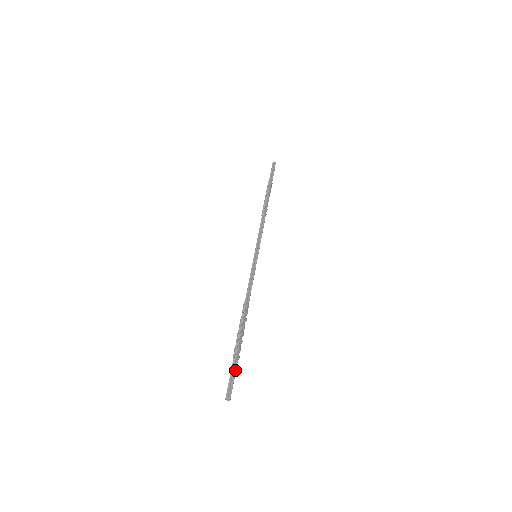
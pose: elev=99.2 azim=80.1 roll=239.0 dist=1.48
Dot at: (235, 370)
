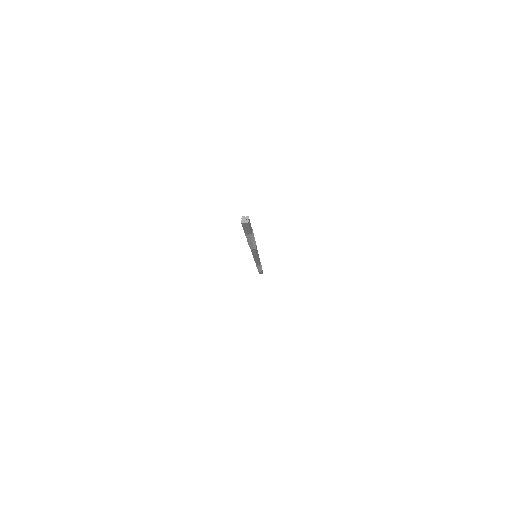
Dot at: occluded
